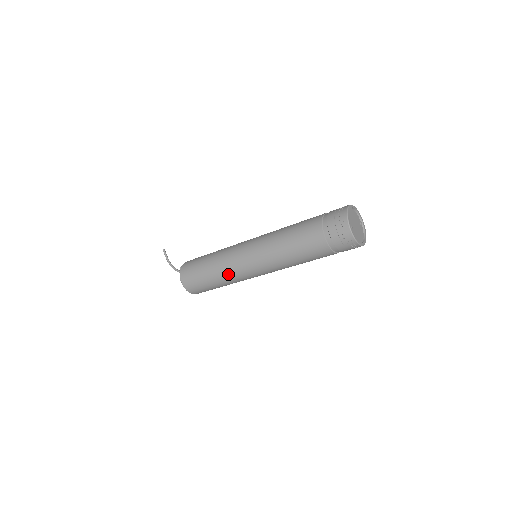
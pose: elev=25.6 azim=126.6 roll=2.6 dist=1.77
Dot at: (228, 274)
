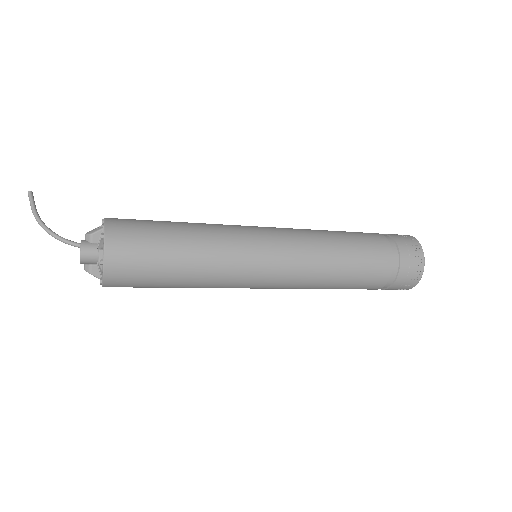
Dot at: (222, 256)
